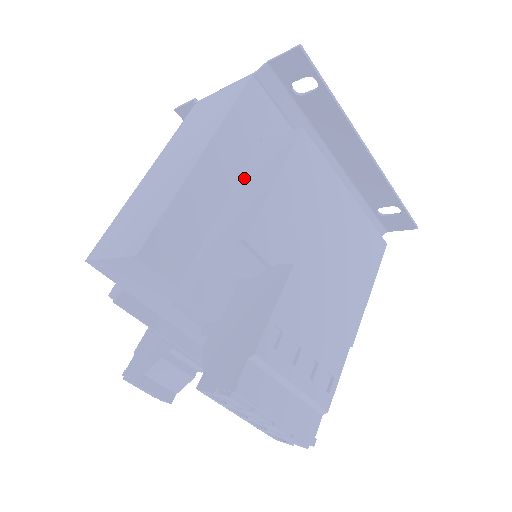
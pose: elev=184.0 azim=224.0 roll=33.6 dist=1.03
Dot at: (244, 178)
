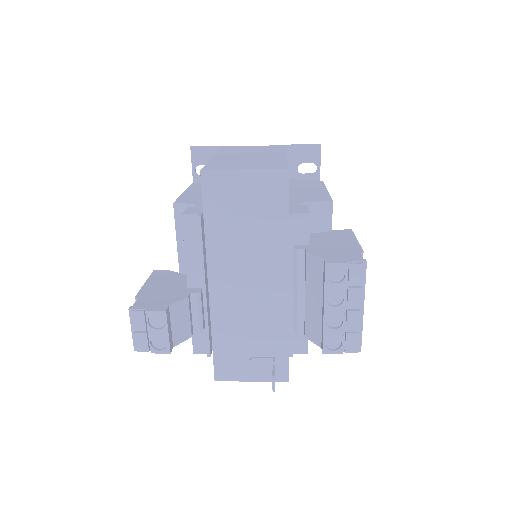
Dot at: (291, 188)
